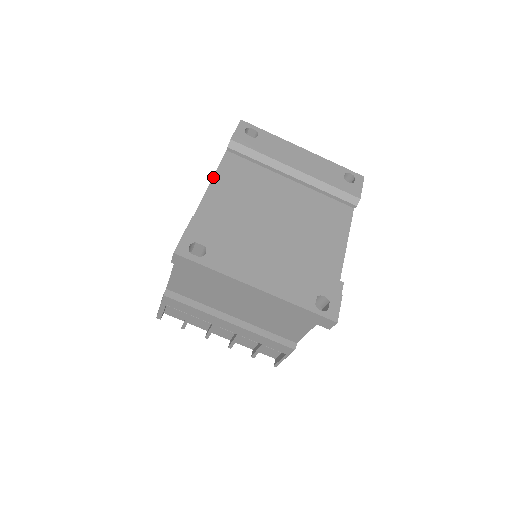
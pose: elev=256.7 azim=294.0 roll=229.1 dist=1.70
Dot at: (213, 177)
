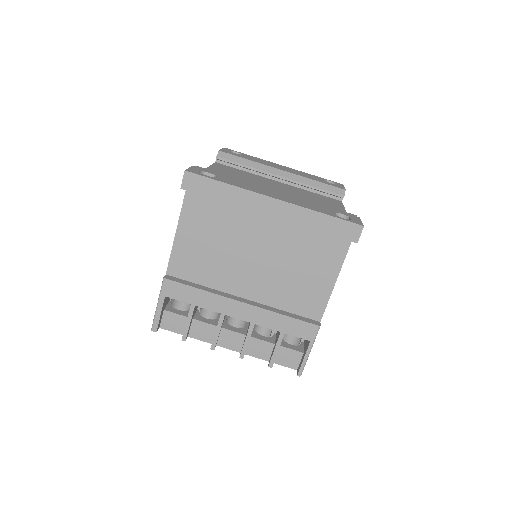
Dot at: (208, 167)
